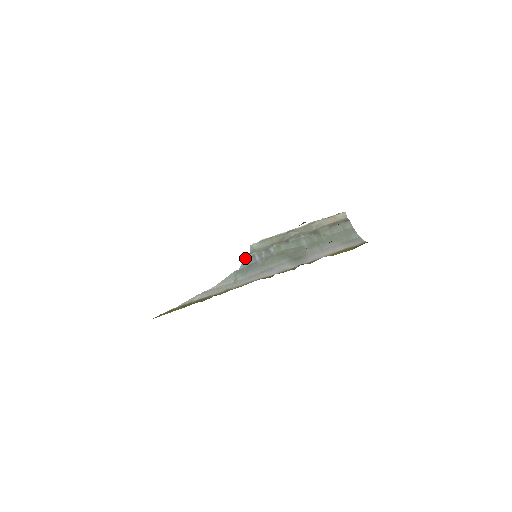
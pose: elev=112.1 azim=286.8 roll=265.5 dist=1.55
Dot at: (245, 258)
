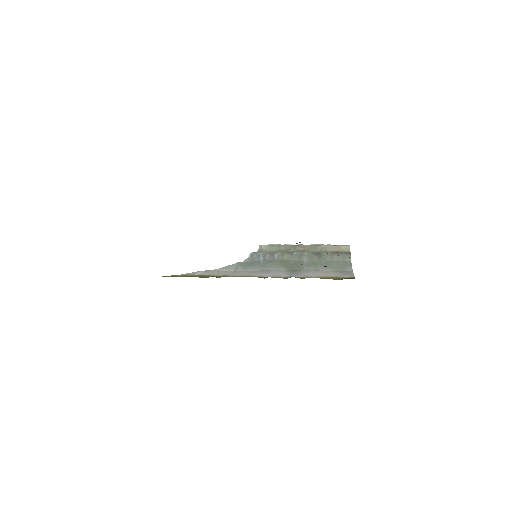
Dot at: (251, 254)
